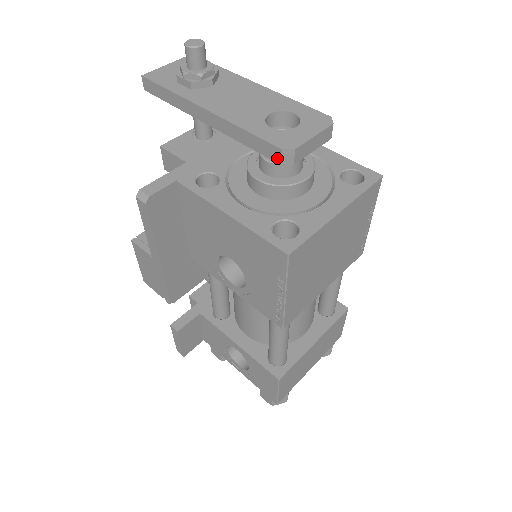
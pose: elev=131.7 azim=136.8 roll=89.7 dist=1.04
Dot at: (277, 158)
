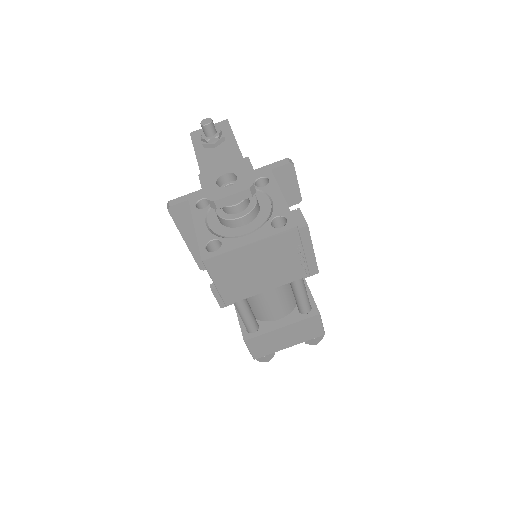
Dot at: occluded
